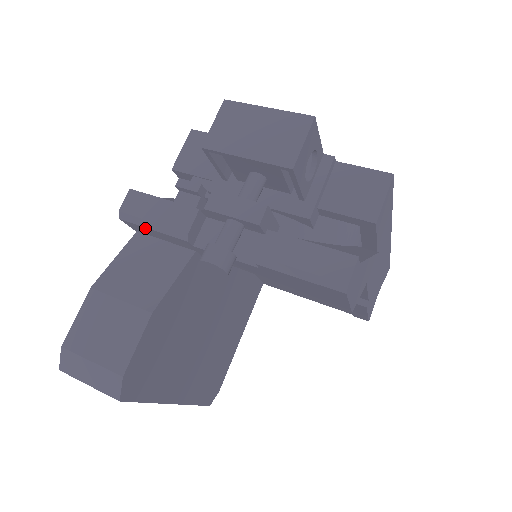
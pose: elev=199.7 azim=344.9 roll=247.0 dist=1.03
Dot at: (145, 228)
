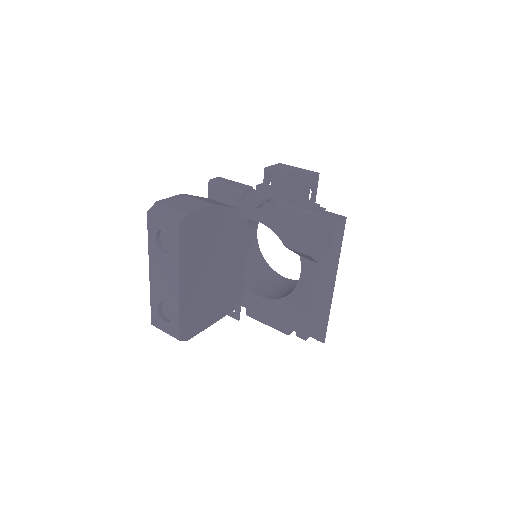
Dot at: (220, 188)
